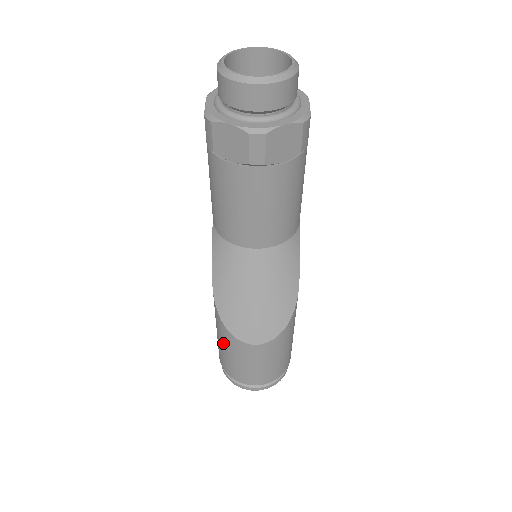
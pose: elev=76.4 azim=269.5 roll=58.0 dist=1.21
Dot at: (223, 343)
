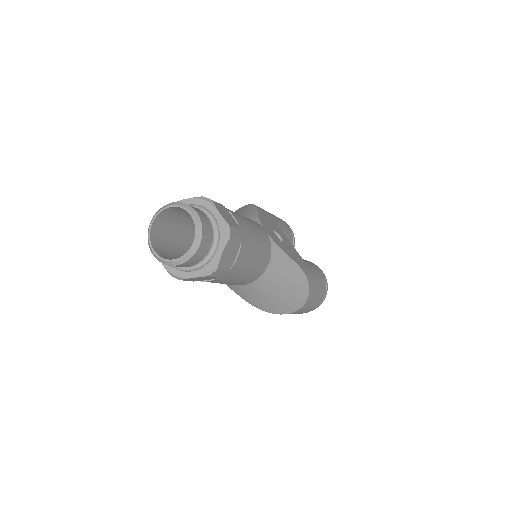
Dot at: occluded
